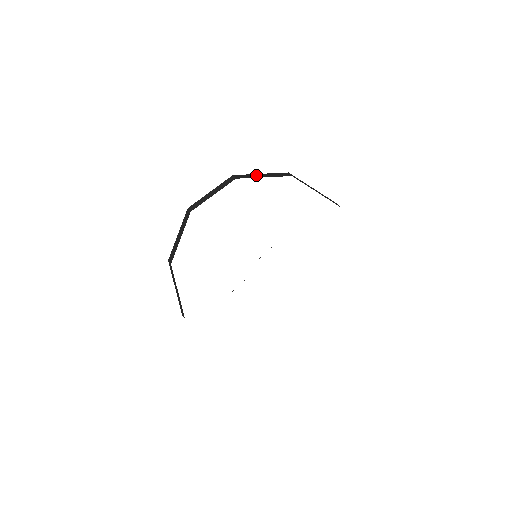
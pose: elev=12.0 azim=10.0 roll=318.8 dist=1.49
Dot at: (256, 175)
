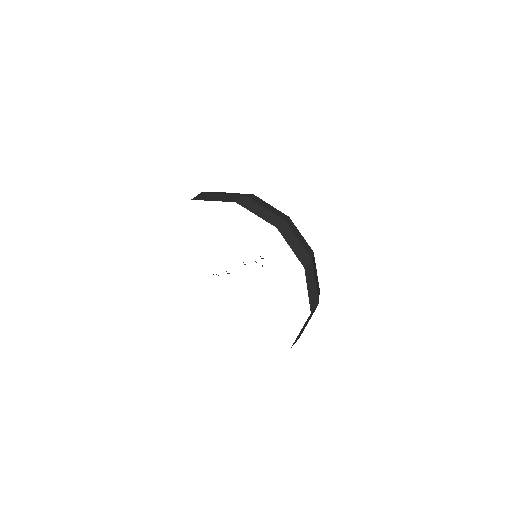
Dot at: (258, 208)
